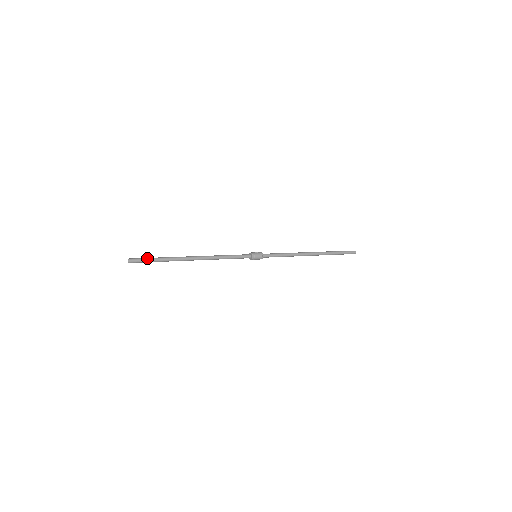
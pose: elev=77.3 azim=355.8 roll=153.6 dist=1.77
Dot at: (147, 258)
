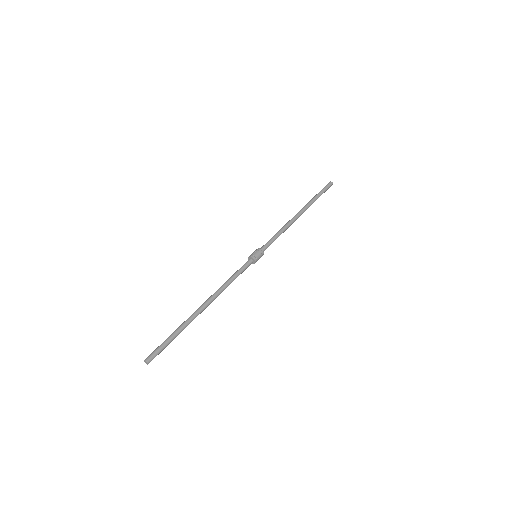
Dot at: (162, 344)
